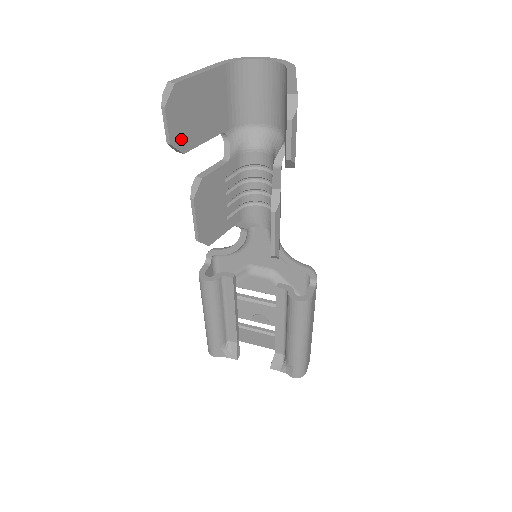
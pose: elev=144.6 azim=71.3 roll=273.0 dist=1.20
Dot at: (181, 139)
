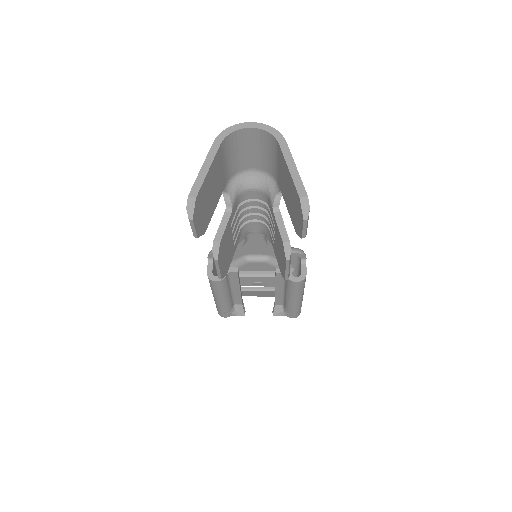
Dot at: (202, 227)
